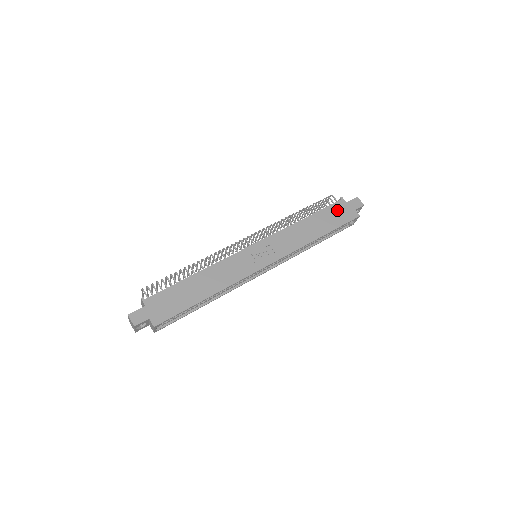
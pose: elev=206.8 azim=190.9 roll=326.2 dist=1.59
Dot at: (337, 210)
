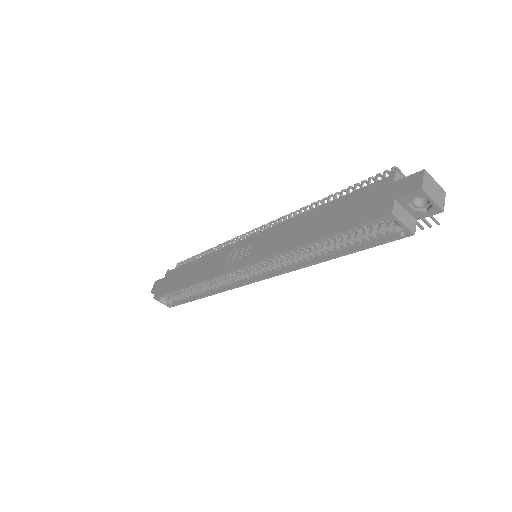
Dot at: (366, 197)
